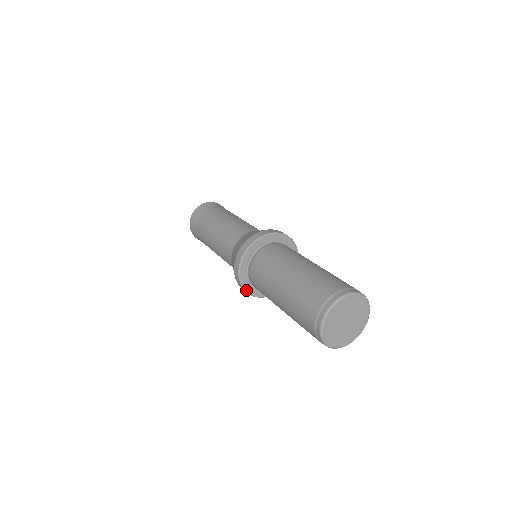
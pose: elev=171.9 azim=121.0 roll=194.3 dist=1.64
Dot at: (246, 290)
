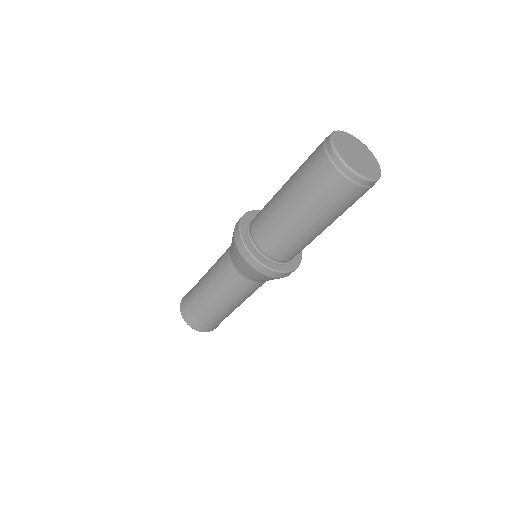
Dot at: (257, 259)
